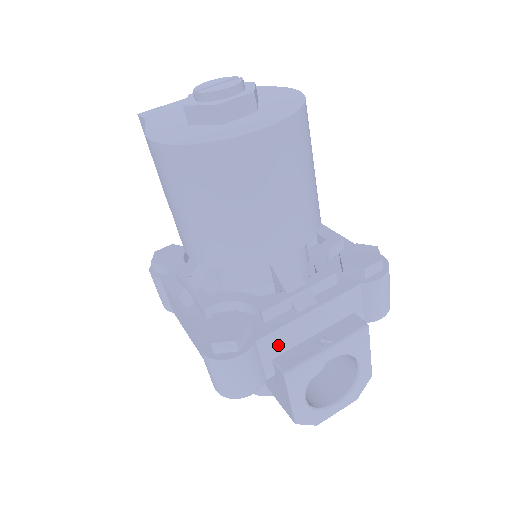
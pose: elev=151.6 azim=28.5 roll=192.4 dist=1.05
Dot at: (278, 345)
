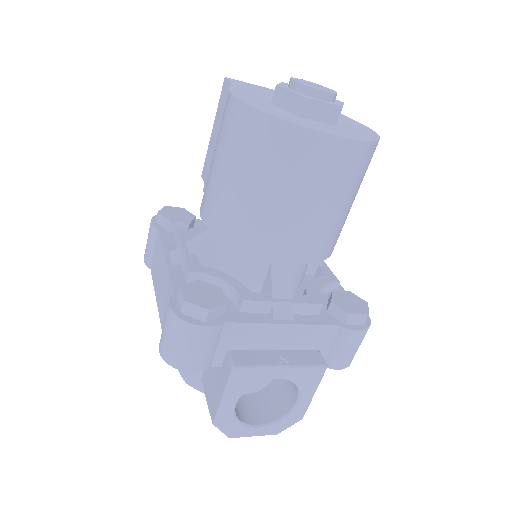
Dot at: (240, 339)
